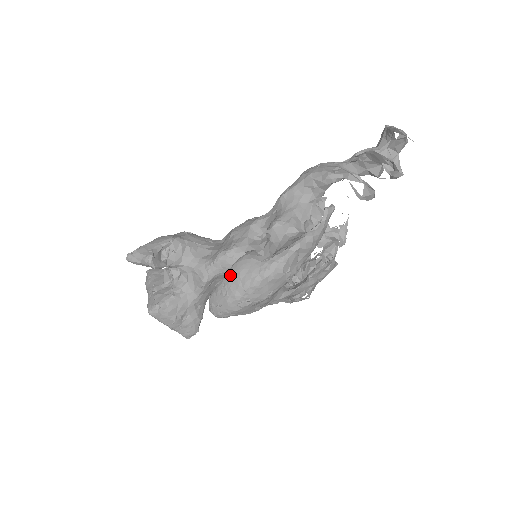
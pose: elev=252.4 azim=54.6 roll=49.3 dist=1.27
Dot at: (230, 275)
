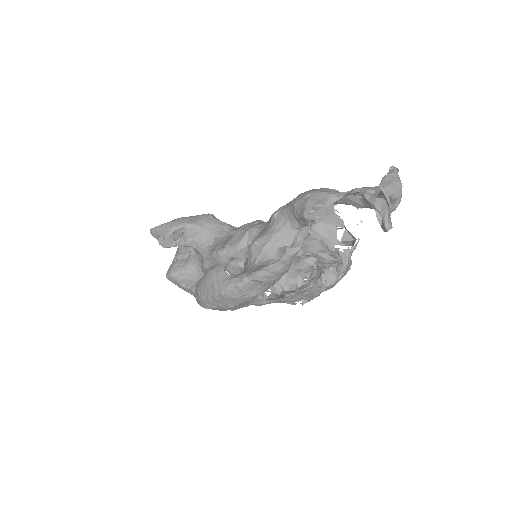
Dot at: (203, 279)
